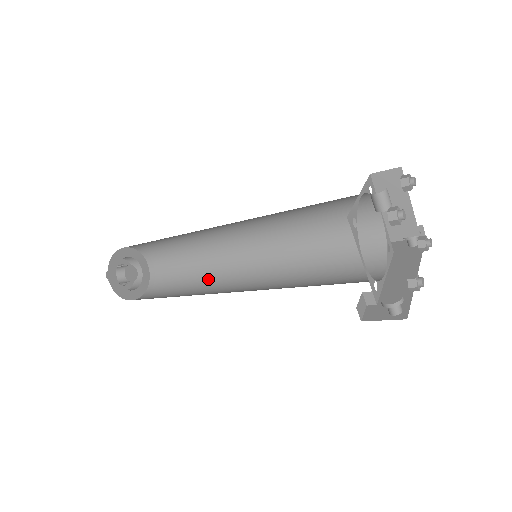
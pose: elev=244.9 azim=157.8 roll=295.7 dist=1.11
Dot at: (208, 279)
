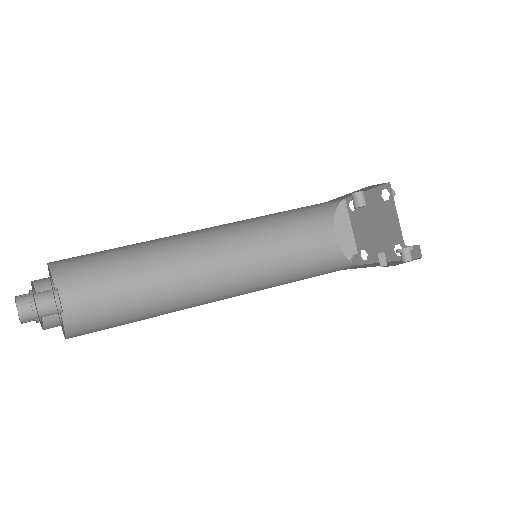
Dot at: (175, 306)
